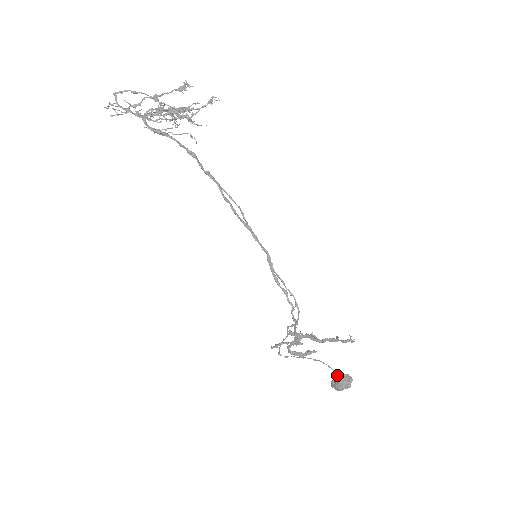
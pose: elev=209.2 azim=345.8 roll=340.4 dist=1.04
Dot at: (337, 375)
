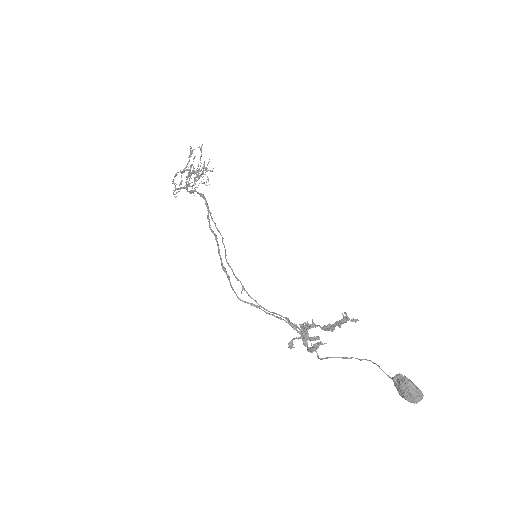
Dot at: (390, 377)
